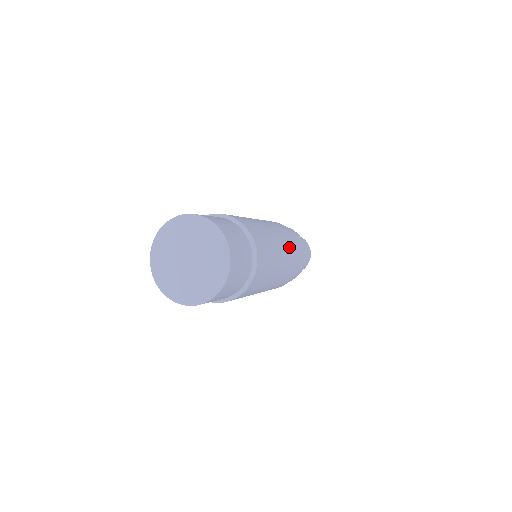
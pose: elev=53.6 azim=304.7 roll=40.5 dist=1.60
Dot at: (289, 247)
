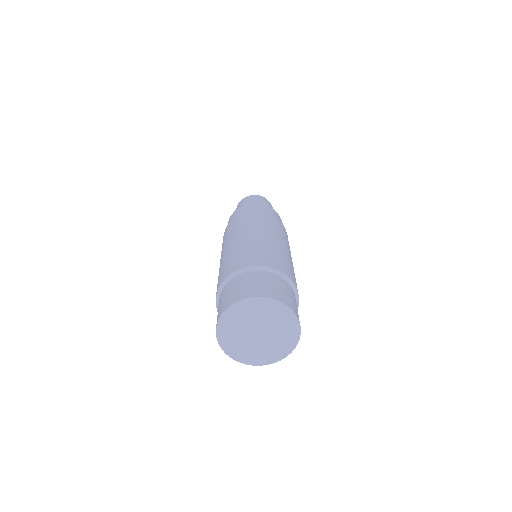
Dot at: occluded
